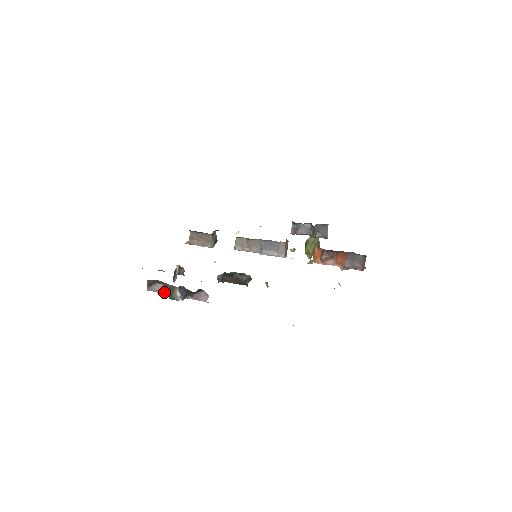
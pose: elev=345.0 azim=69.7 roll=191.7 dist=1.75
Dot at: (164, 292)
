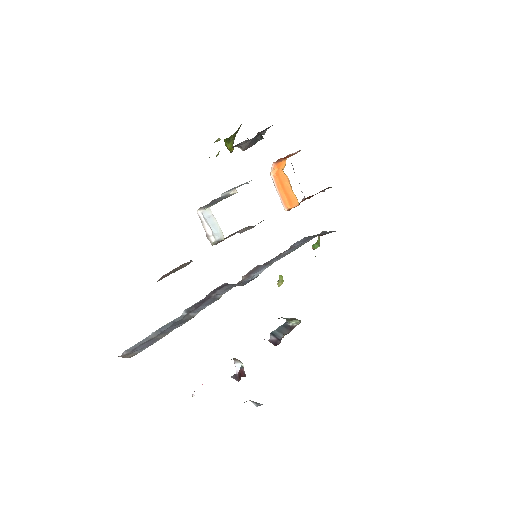
Dot at: occluded
